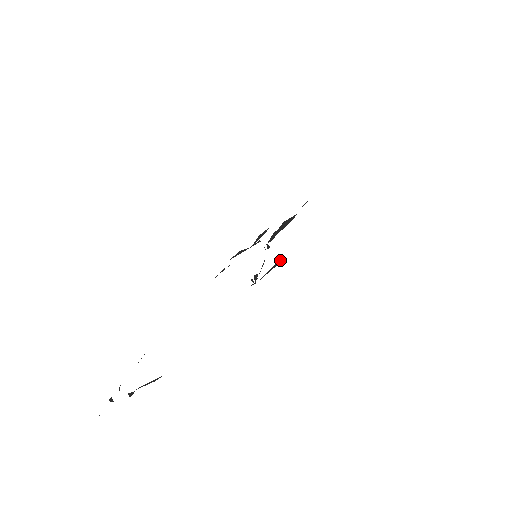
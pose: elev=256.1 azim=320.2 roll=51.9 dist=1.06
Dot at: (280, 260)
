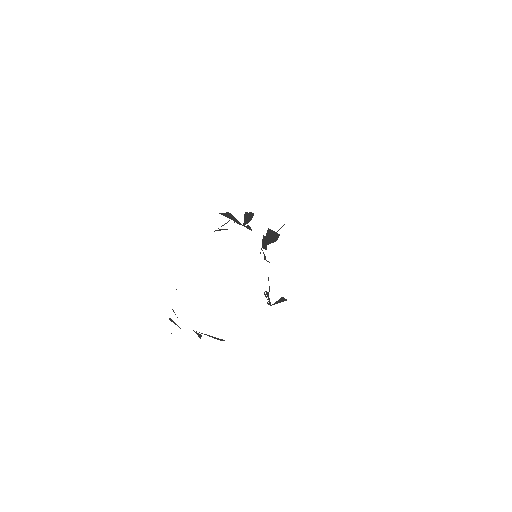
Dot at: (284, 298)
